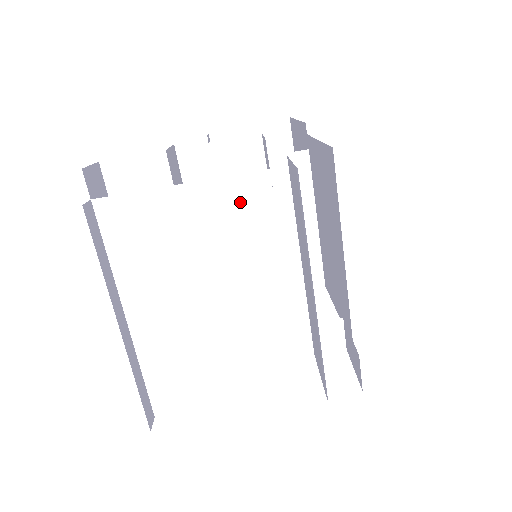
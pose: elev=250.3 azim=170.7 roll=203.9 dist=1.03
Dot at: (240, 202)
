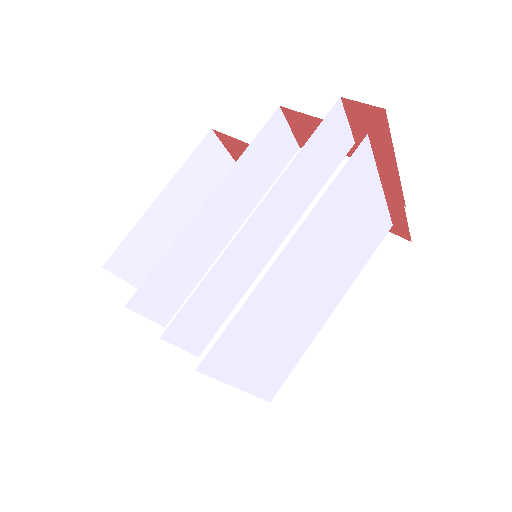
Dot at: (376, 230)
